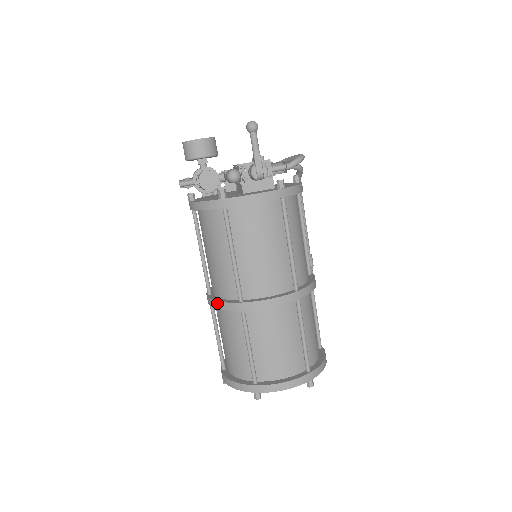
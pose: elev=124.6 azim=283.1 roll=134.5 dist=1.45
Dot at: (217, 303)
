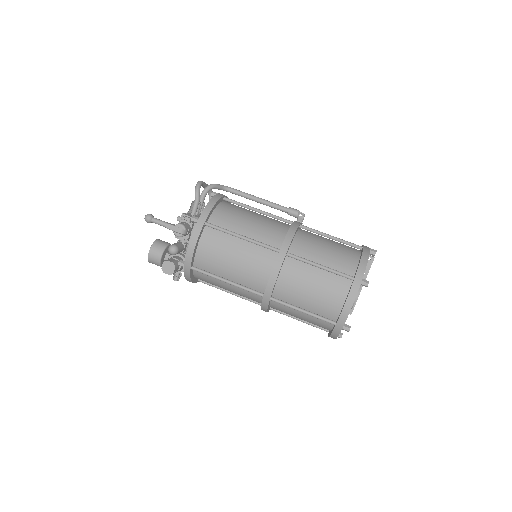
Dot at: (262, 309)
